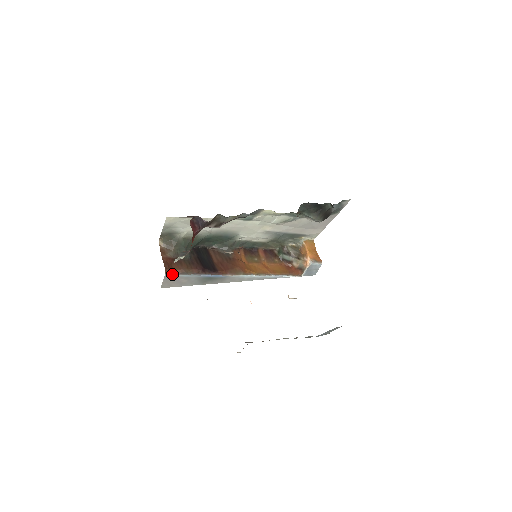
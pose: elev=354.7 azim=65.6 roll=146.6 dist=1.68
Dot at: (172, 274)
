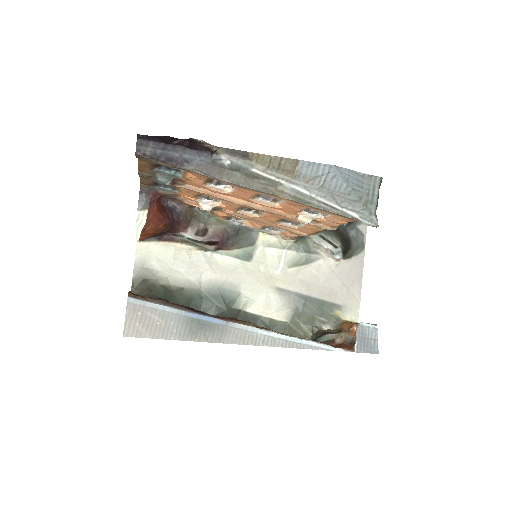
Dot at: (139, 299)
